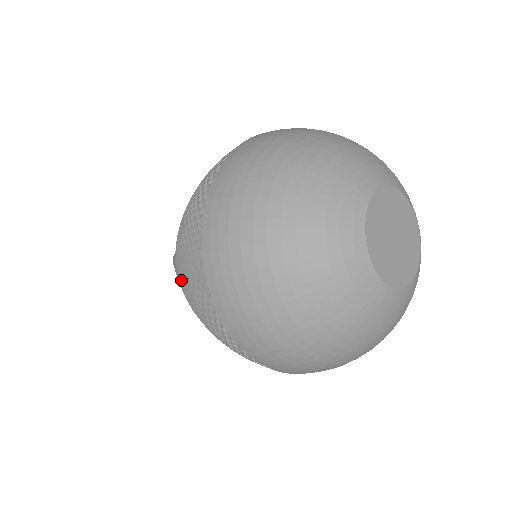
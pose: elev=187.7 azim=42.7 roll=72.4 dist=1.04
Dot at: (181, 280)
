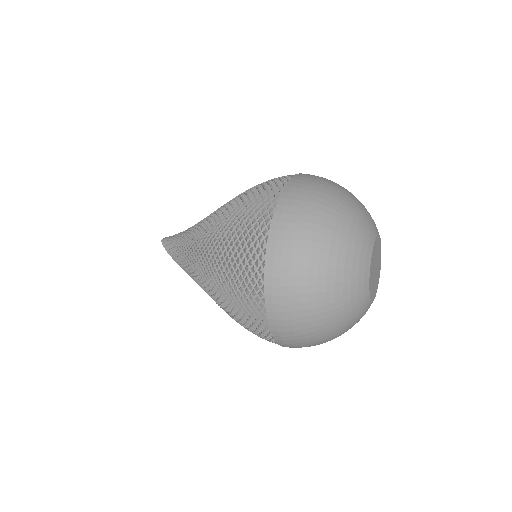
Dot at: occluded
